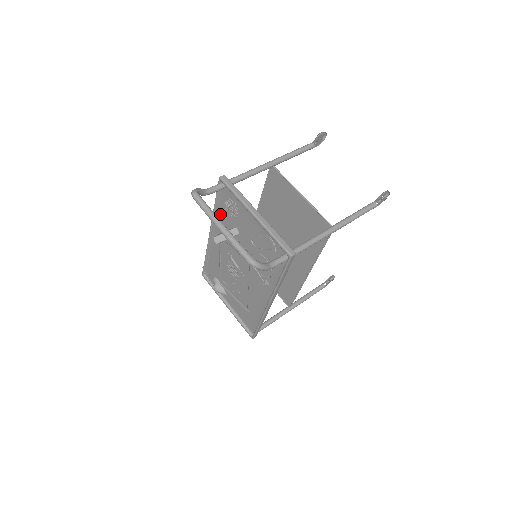
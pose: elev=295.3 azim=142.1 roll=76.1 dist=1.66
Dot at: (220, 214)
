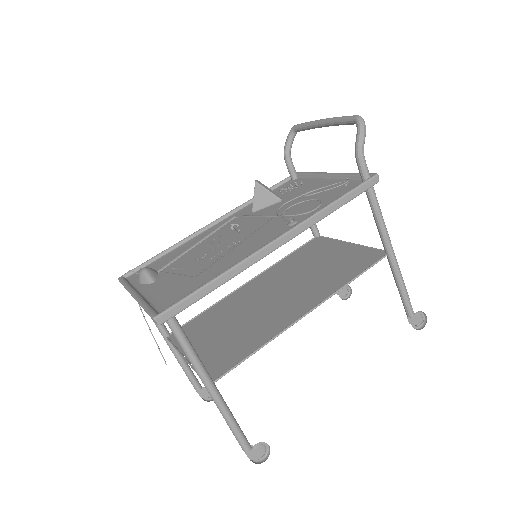
Dot at: occluded
